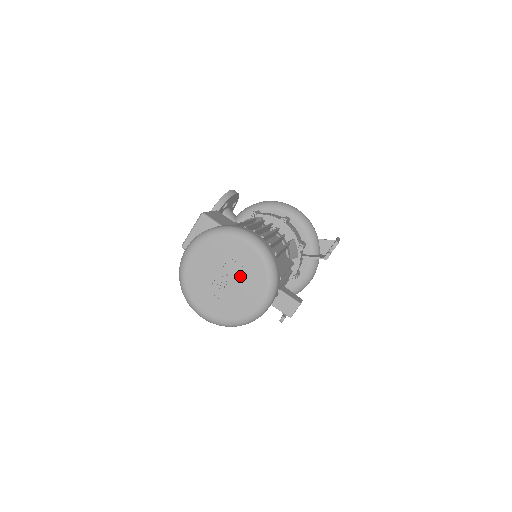
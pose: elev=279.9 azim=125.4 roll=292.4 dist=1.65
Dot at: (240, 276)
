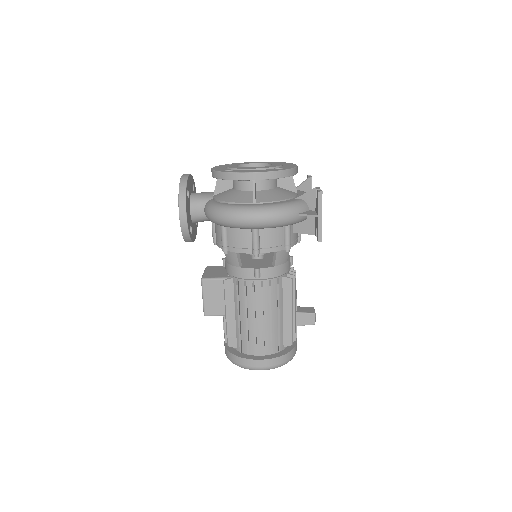
Dot at: occluded
